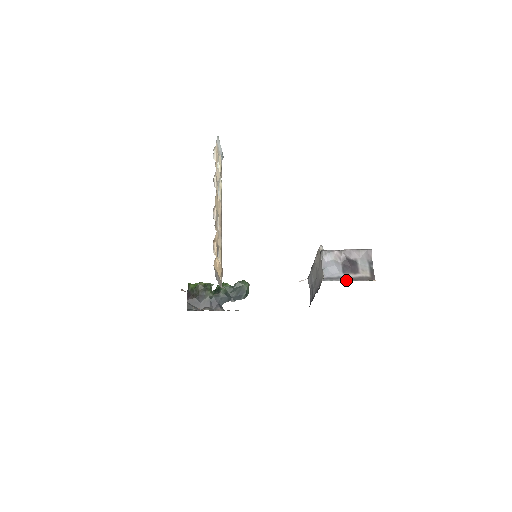
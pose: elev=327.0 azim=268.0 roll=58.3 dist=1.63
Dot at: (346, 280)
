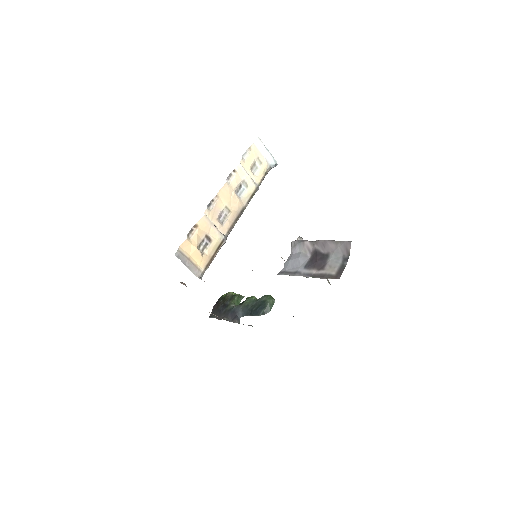
Dot at: occluded
